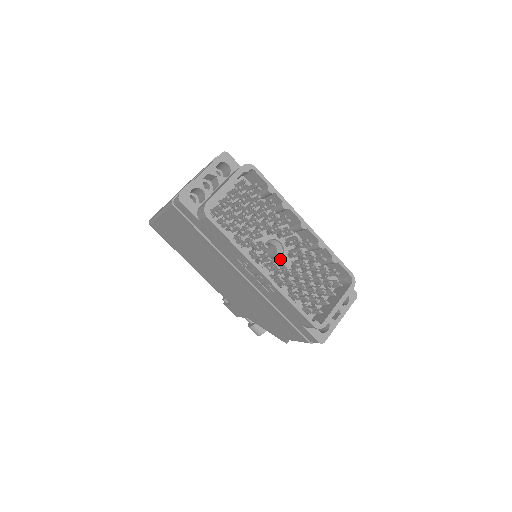
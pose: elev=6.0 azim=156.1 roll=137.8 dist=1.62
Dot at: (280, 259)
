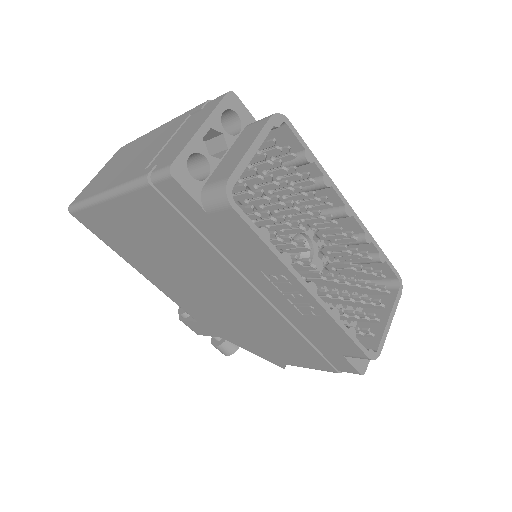
Dot at: (310, 262)
